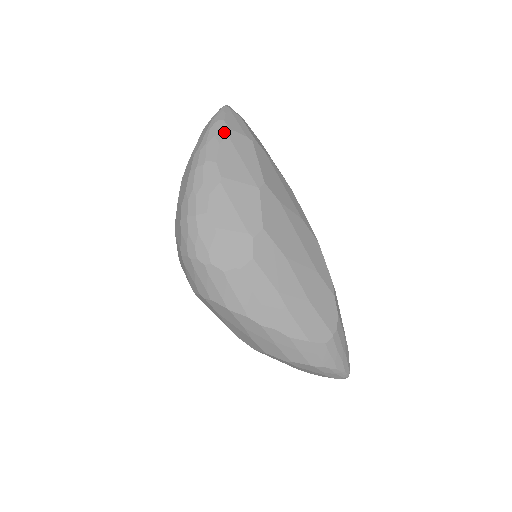
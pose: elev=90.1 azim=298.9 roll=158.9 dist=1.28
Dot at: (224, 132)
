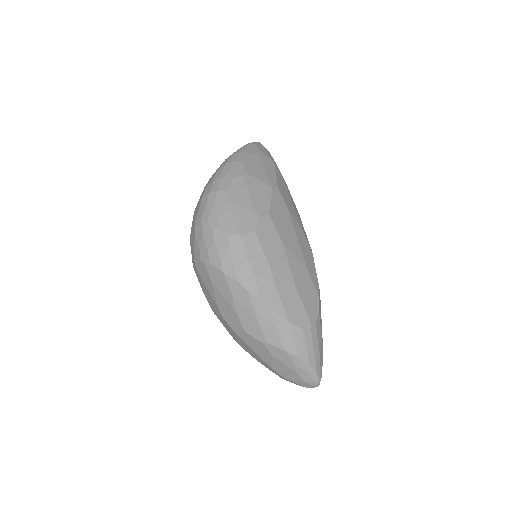
Dot at: (254, 150)
